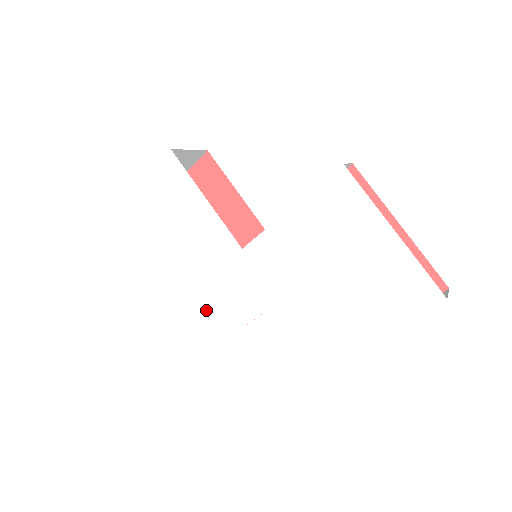
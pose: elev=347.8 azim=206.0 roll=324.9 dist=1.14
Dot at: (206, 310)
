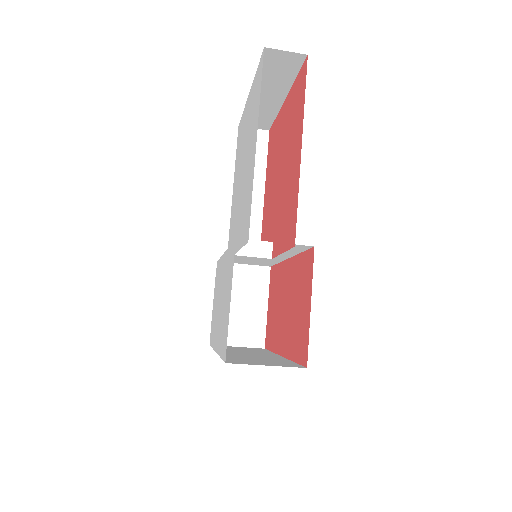
Dot at: (223, 329)
